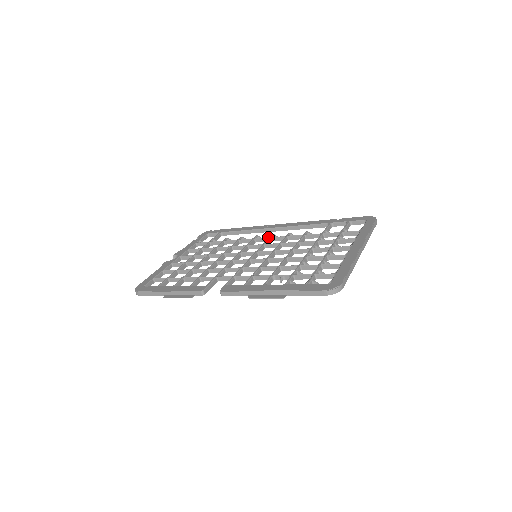
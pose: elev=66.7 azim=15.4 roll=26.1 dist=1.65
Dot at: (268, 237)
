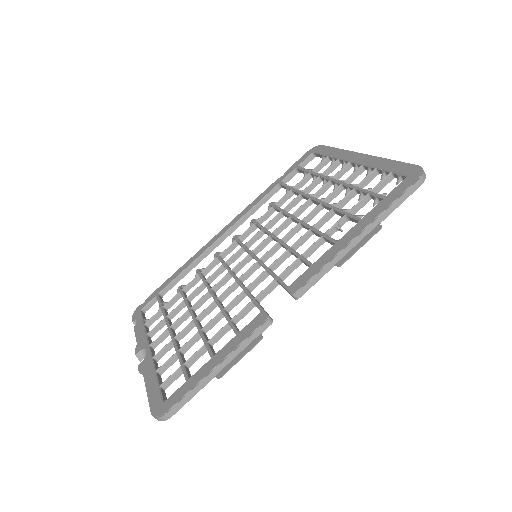
Dot at: (235, 240)
